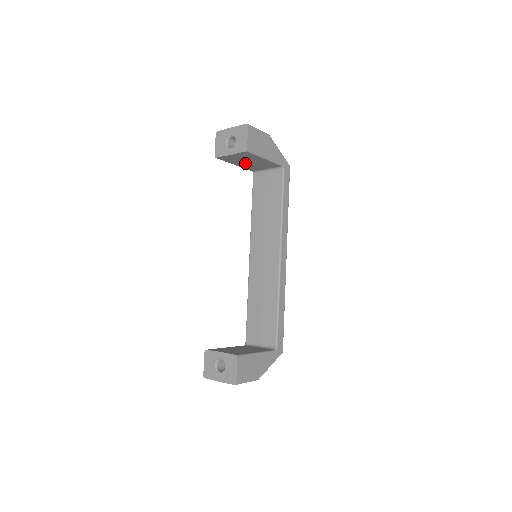
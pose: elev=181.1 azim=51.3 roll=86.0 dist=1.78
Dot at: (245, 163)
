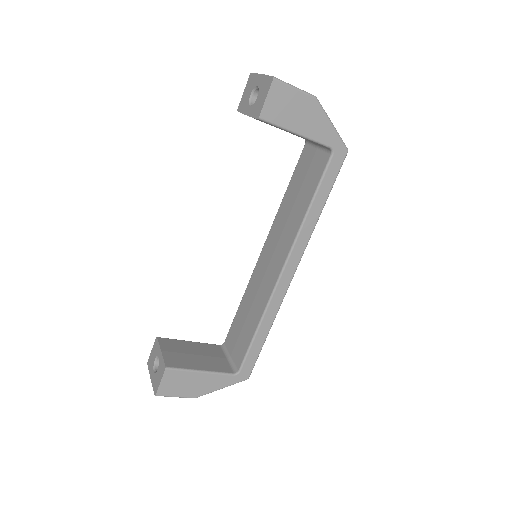
Dot at: occluded
